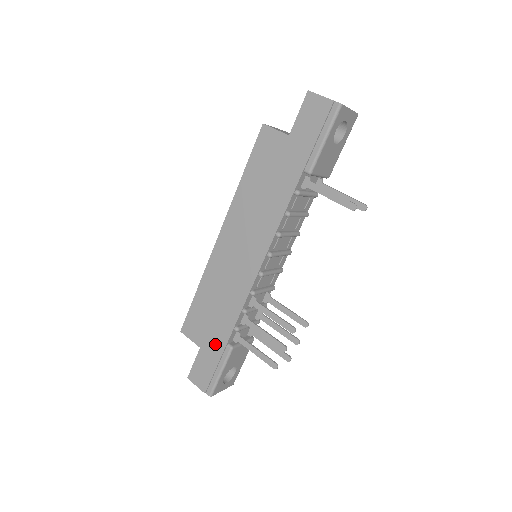
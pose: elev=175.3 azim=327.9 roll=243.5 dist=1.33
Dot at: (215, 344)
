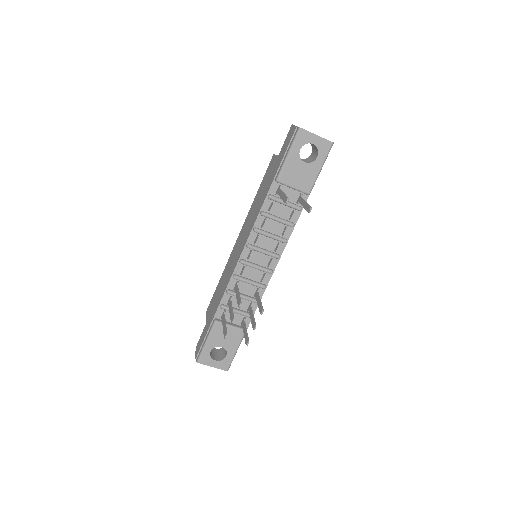
Dot at: (211, 318)
